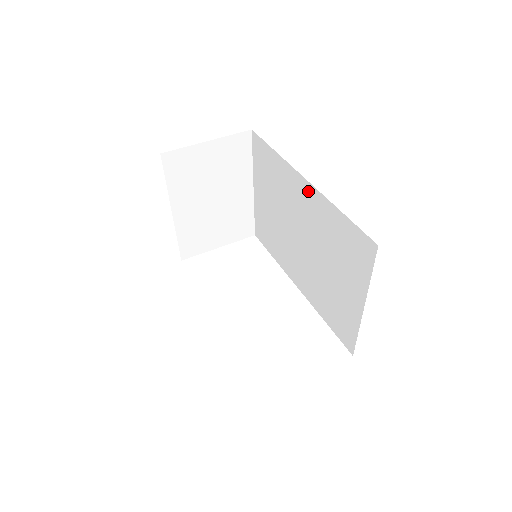
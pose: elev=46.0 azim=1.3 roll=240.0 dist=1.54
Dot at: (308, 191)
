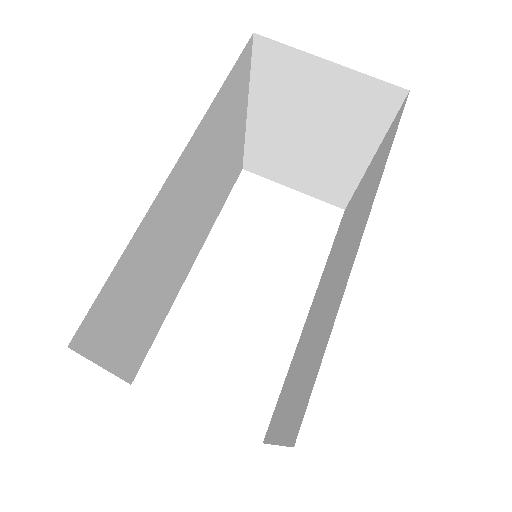
Dot at: (352, 257)
